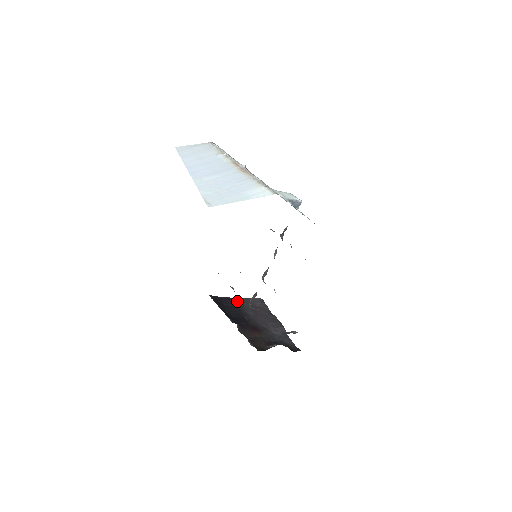
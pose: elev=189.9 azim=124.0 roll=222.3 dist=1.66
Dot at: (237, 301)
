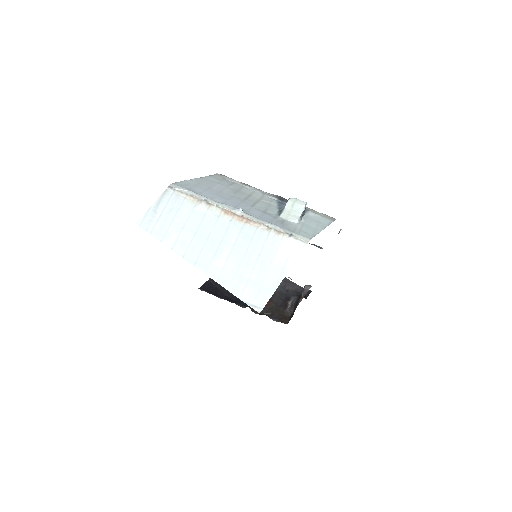
Dot at: occluded
